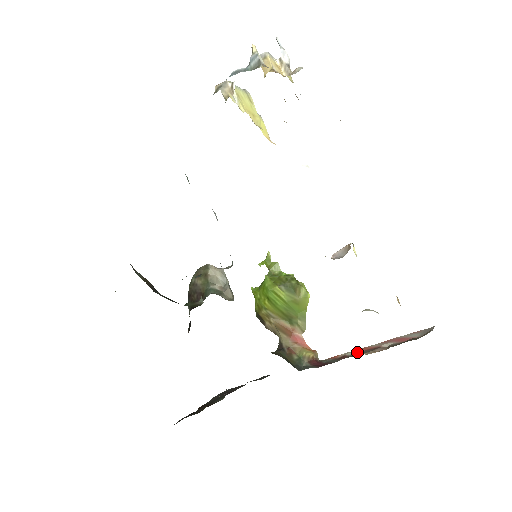
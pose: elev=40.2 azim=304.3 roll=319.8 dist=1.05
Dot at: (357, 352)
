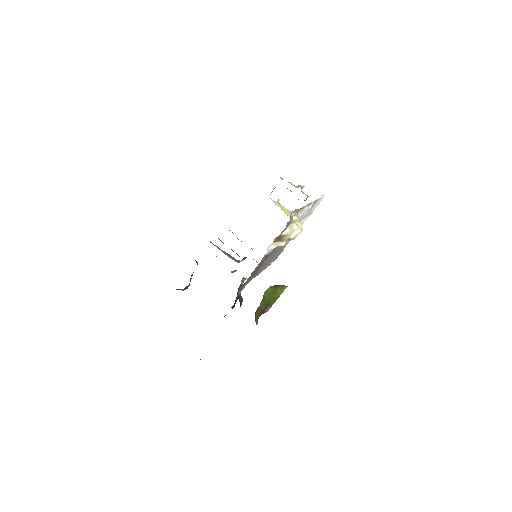
Dot at: occluded
